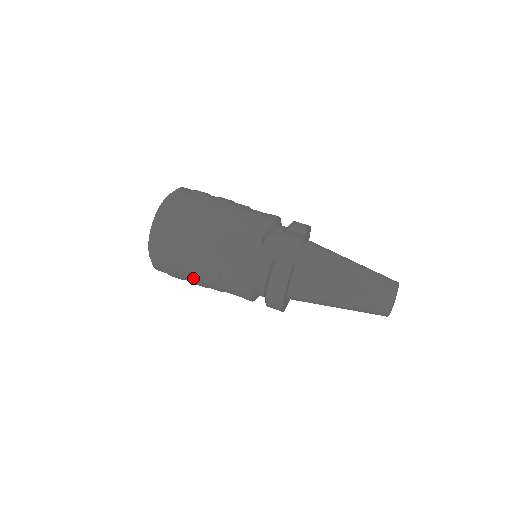
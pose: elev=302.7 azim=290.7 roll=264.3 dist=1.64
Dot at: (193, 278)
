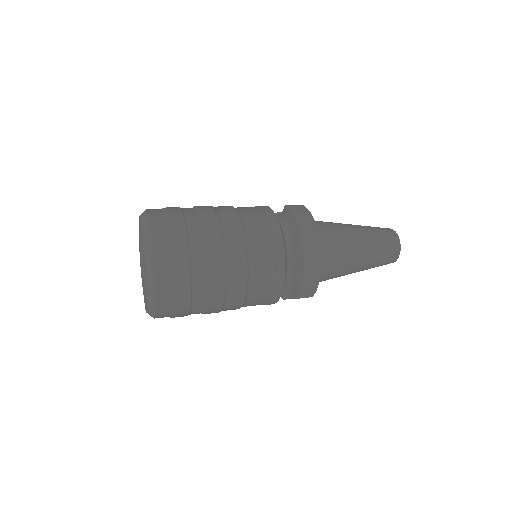
Dot at: (212, 246)
